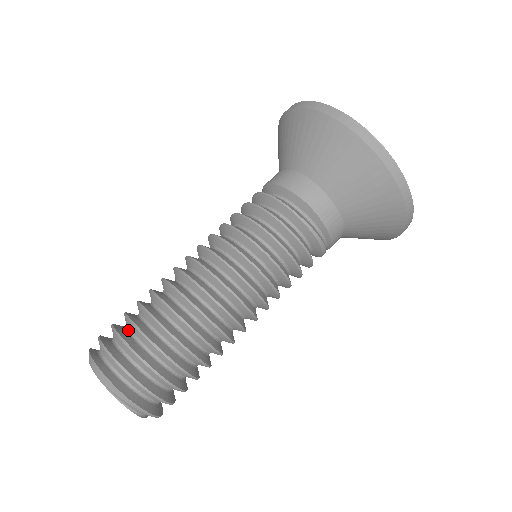
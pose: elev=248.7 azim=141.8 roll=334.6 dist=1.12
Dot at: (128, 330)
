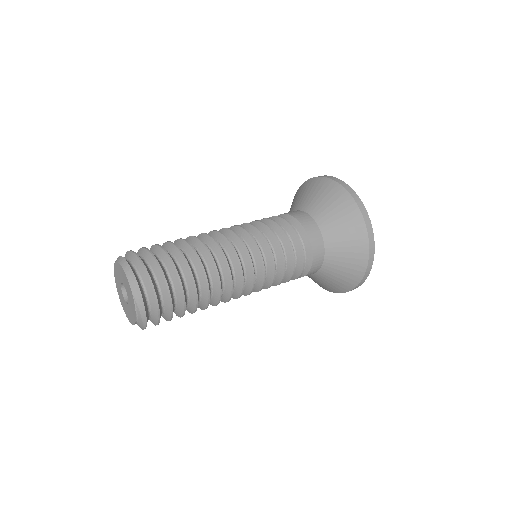
Dot at: (164, 266)
